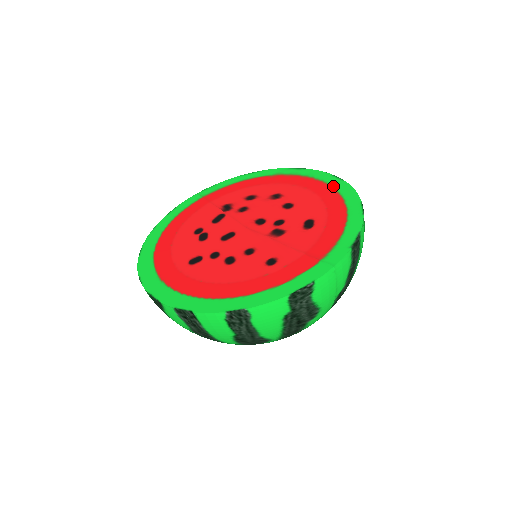
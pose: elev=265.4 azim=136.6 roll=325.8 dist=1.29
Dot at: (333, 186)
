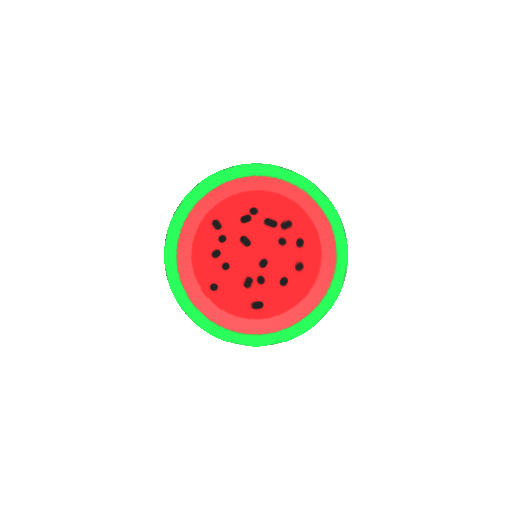
Dot at: (309, 315)
